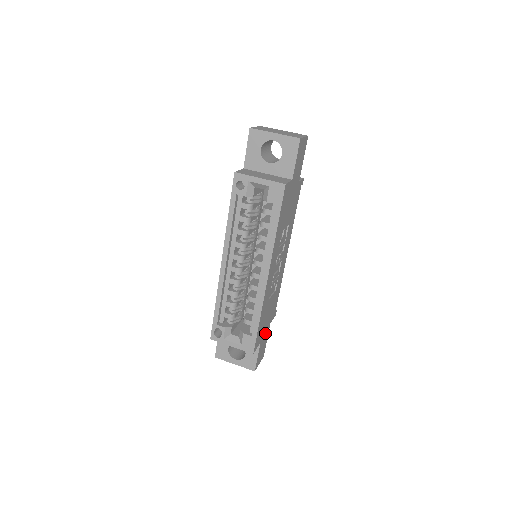
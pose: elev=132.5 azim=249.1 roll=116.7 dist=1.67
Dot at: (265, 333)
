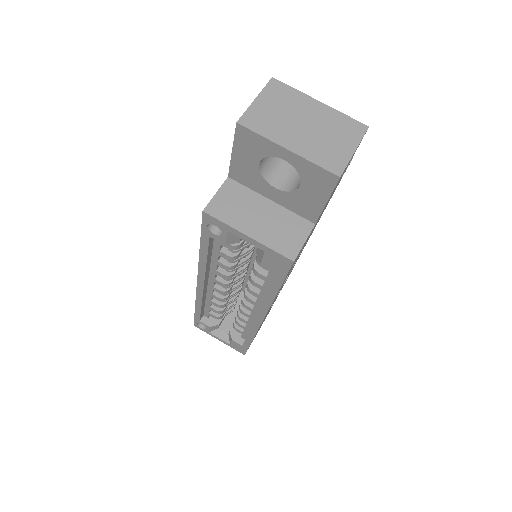
Dot at: occluded
